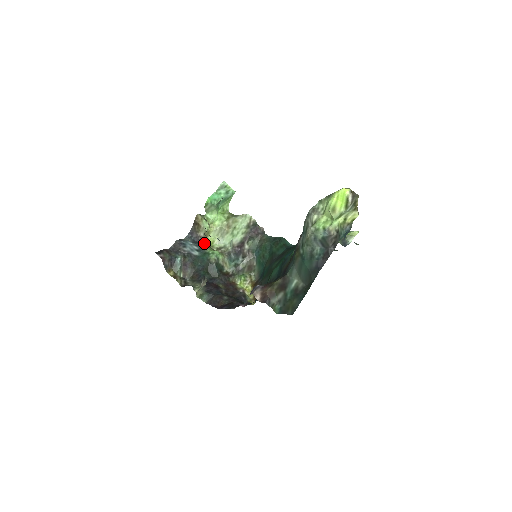
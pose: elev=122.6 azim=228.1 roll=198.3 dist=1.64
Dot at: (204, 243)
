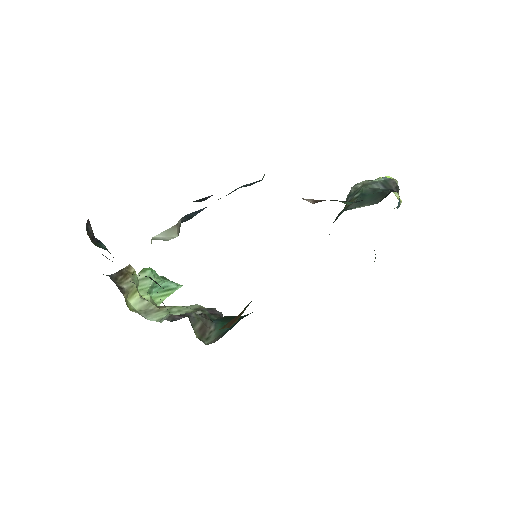
Dot at: (133, 282)
